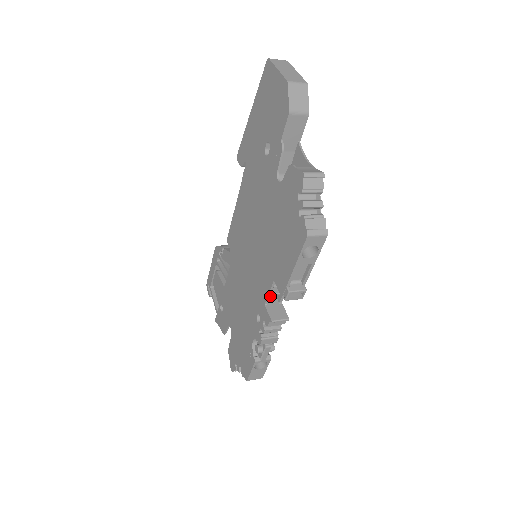
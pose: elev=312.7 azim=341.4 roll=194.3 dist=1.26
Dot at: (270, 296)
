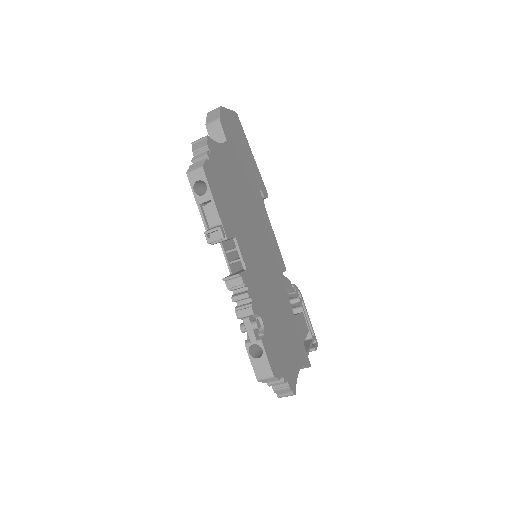
Dot at: (242, 270)
